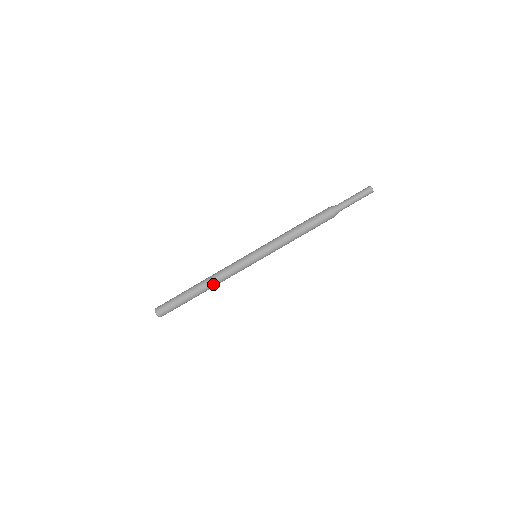
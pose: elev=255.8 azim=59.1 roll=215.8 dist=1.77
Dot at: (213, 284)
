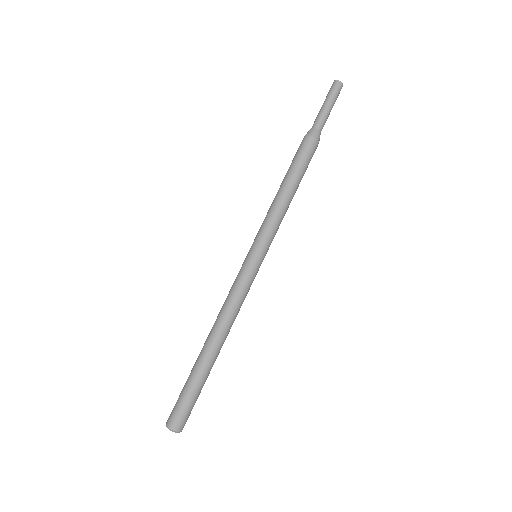
Dot at: (228, 332)
